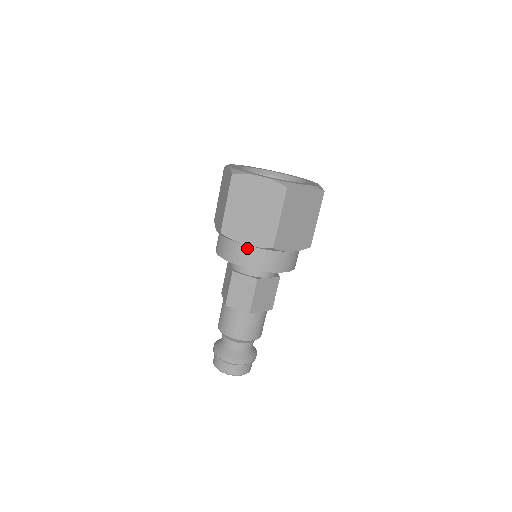
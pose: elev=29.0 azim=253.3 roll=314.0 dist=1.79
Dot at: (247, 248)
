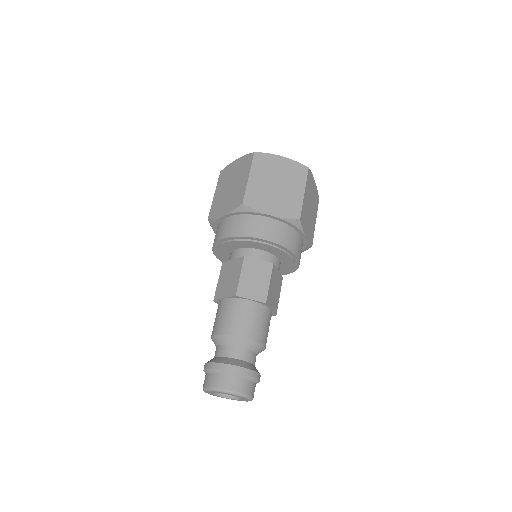
Dot at: (270, 221)
